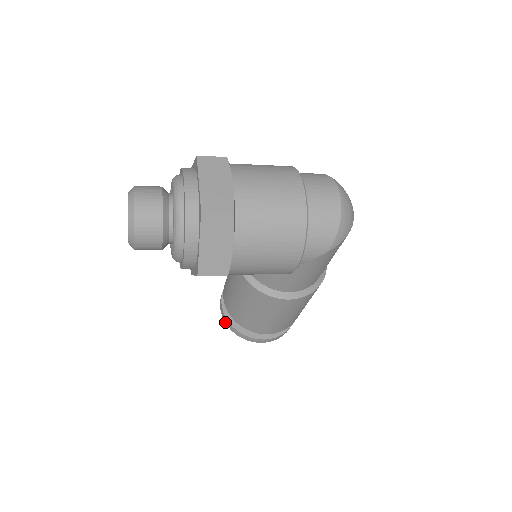
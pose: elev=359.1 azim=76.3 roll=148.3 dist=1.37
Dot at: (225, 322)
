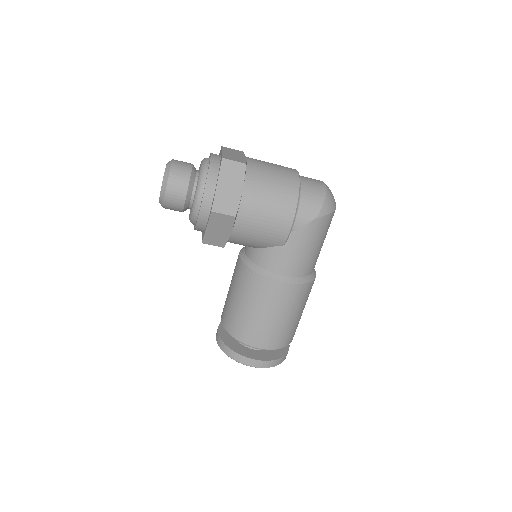
Dot at: (219, 346)
